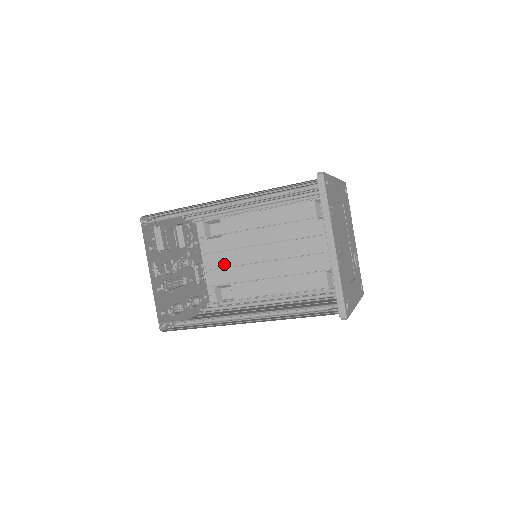
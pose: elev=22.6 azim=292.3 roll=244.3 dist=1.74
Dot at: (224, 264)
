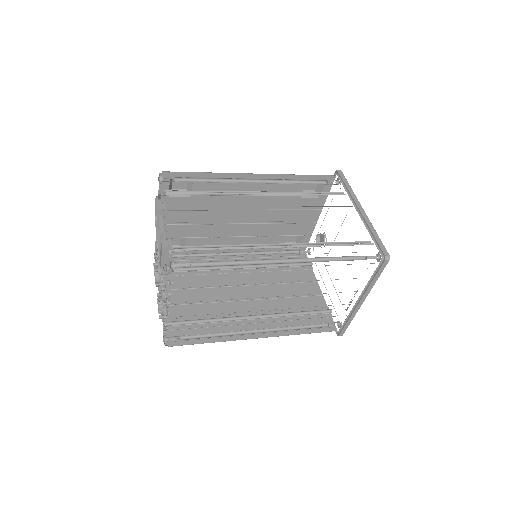
Dot at: (184, 221)
